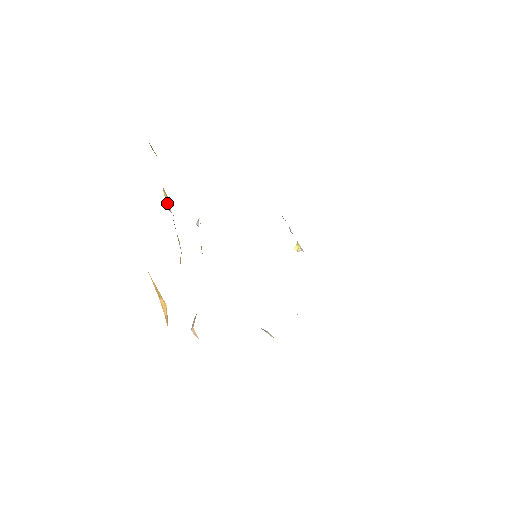
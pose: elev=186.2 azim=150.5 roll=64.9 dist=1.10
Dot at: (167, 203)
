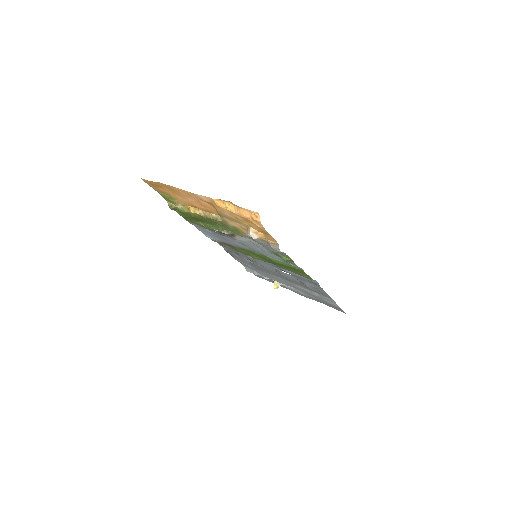
Dot at: (197, 212)
